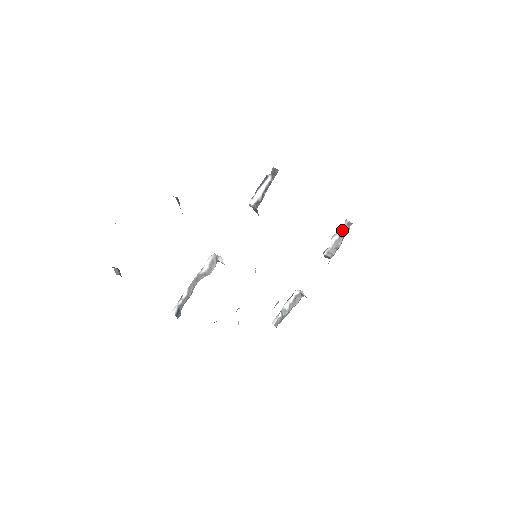
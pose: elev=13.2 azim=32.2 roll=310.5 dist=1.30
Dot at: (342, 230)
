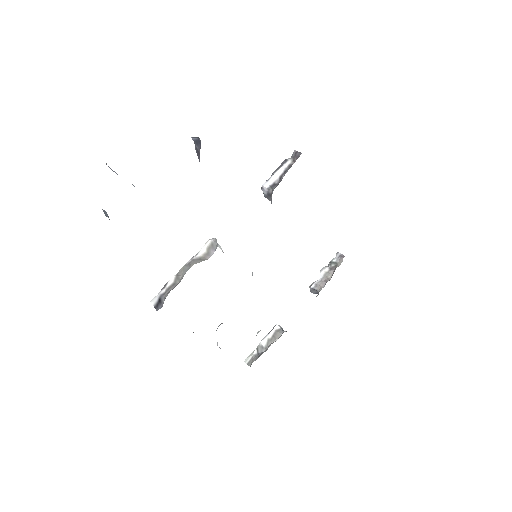
Dot at: (333, 263)
